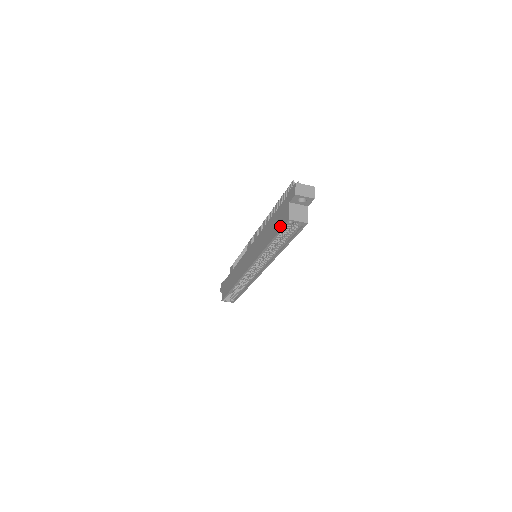
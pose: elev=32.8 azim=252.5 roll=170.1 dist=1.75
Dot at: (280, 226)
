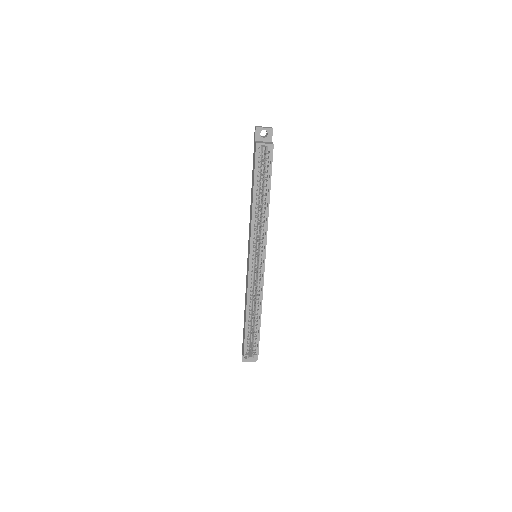
Dot at: (254, 164)
